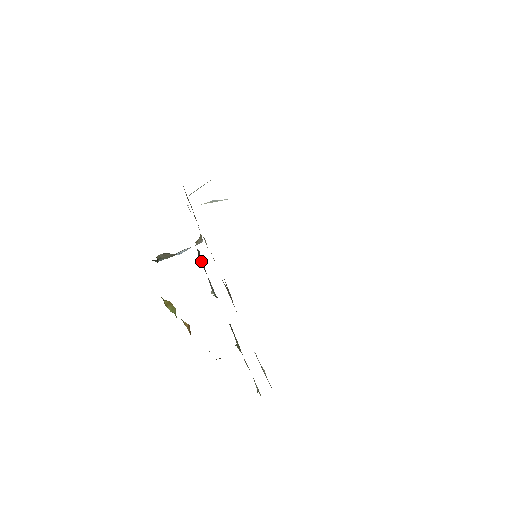
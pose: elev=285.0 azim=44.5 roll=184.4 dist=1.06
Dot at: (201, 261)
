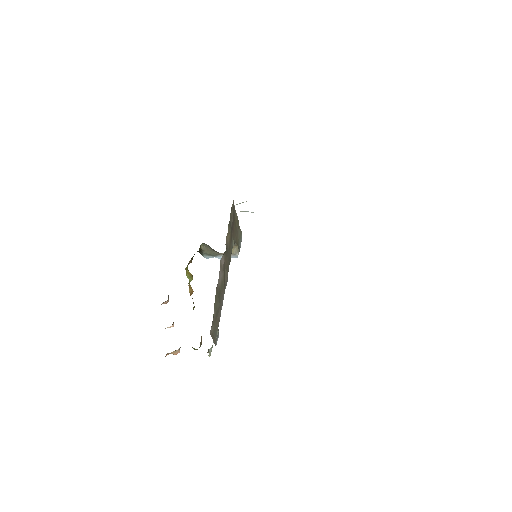
Dot at: occluded
